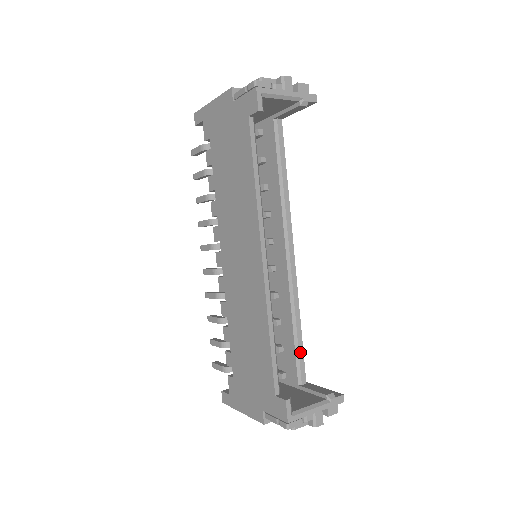
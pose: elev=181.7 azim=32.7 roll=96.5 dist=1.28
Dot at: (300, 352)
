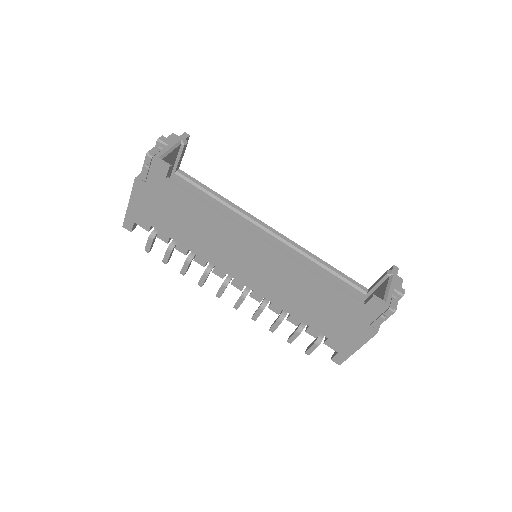
Dot at: (344, 276)
